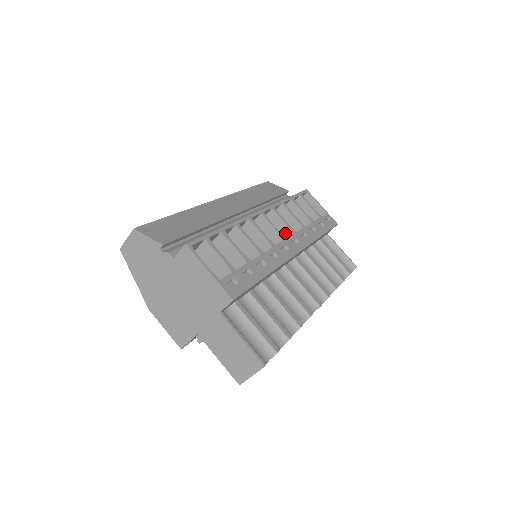
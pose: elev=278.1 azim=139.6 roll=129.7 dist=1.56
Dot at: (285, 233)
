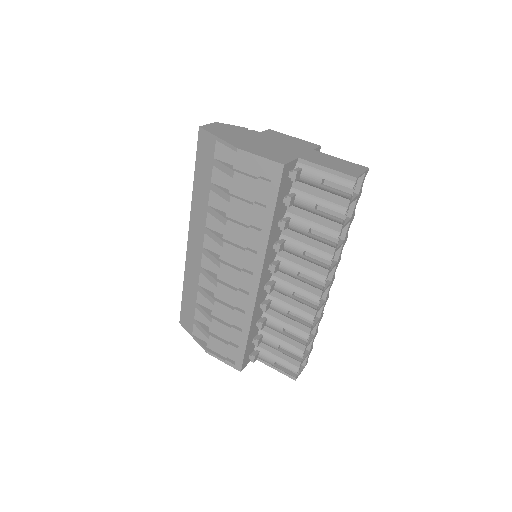
Dot at: occluded
